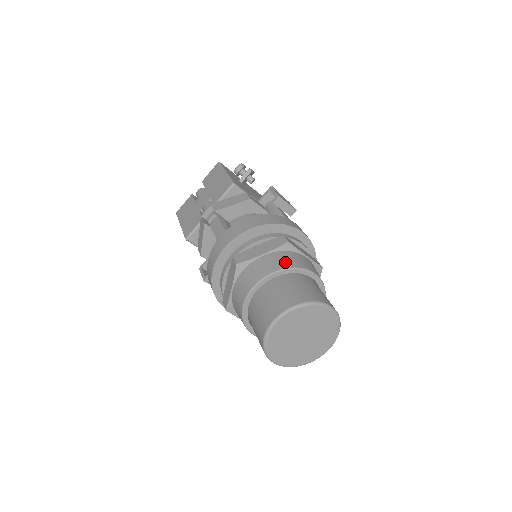
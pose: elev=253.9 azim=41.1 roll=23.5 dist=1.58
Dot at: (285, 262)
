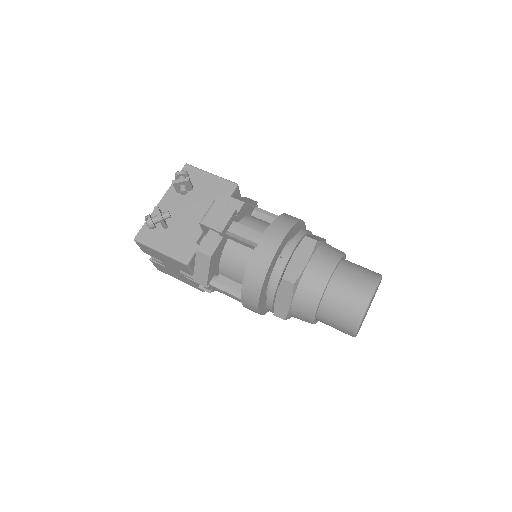
Dot at: (311, 298)
